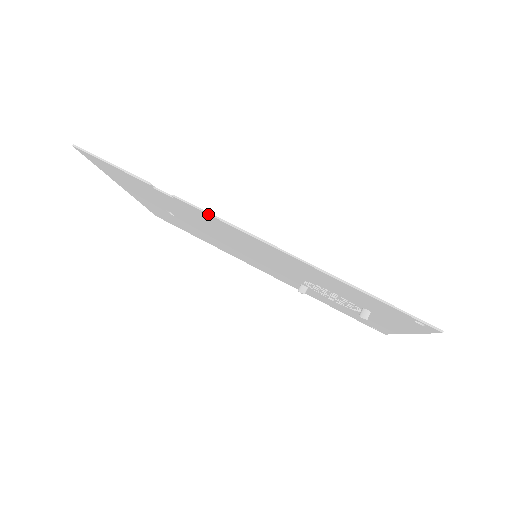
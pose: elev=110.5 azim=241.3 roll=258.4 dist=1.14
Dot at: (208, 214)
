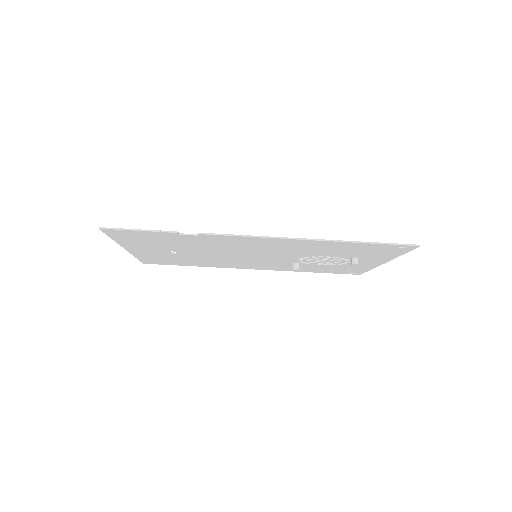
Dot at: (231, 236)
